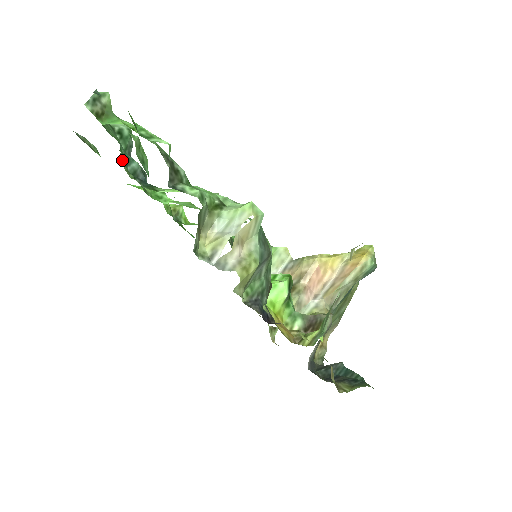
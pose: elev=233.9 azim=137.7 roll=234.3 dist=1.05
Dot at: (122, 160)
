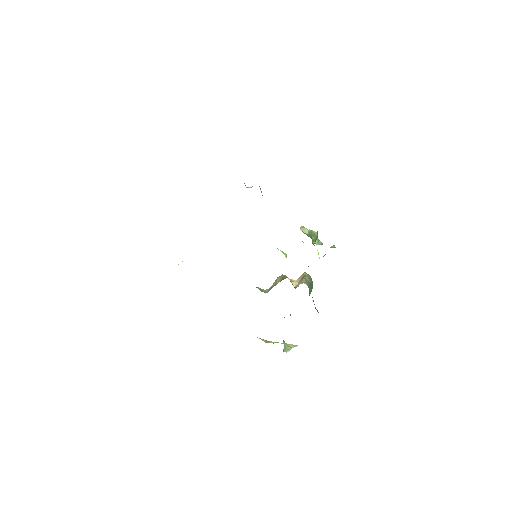
Dot at: occluded
